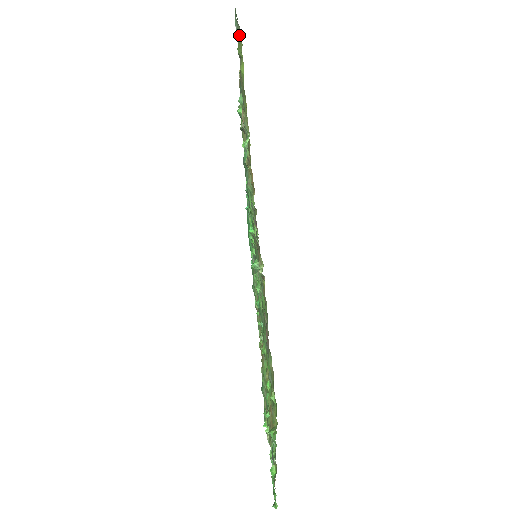
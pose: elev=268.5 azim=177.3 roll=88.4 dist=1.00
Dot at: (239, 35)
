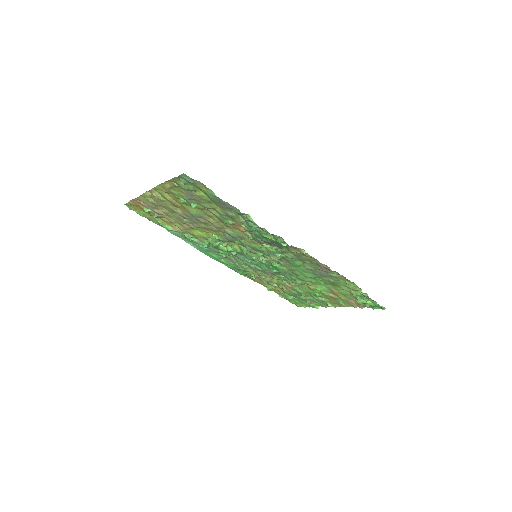
Dot at: (198, 184)
